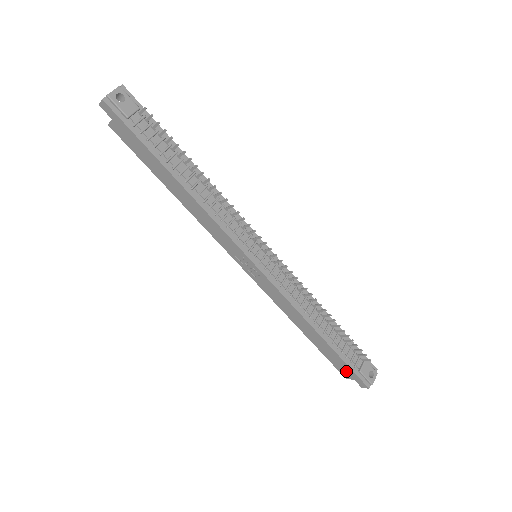
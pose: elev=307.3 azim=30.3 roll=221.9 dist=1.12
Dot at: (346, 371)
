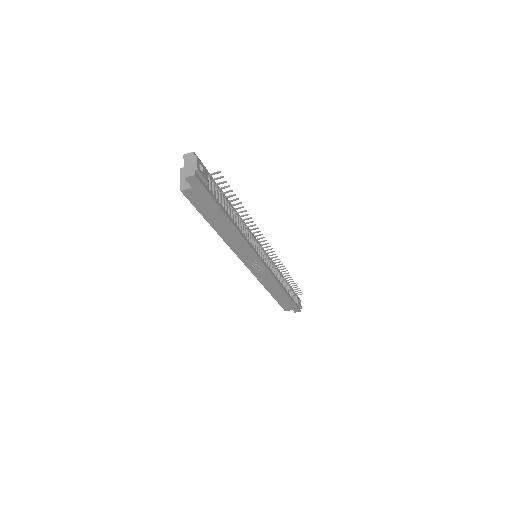
Dot at: (290, 307)
